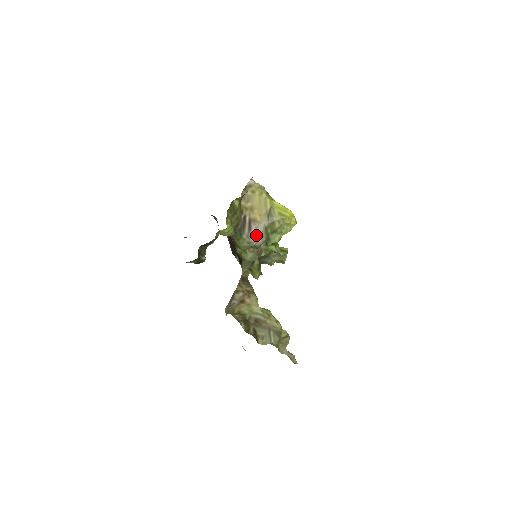
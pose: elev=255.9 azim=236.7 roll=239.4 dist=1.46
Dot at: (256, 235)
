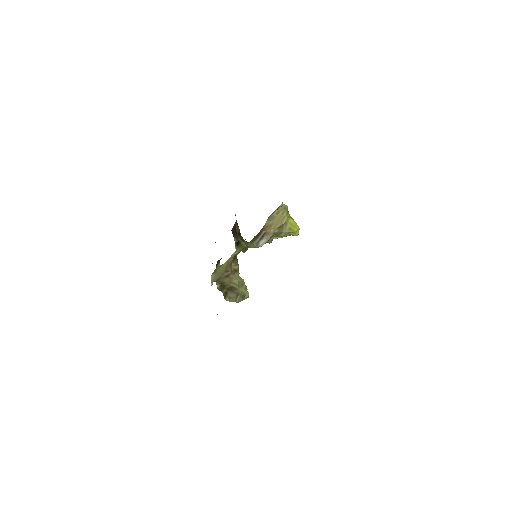
Dot at: (264, 243)
